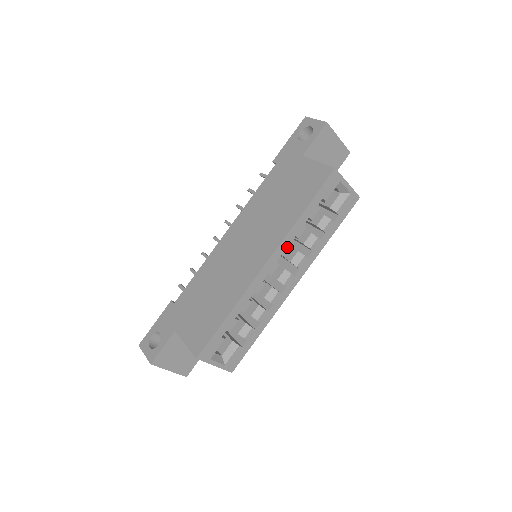
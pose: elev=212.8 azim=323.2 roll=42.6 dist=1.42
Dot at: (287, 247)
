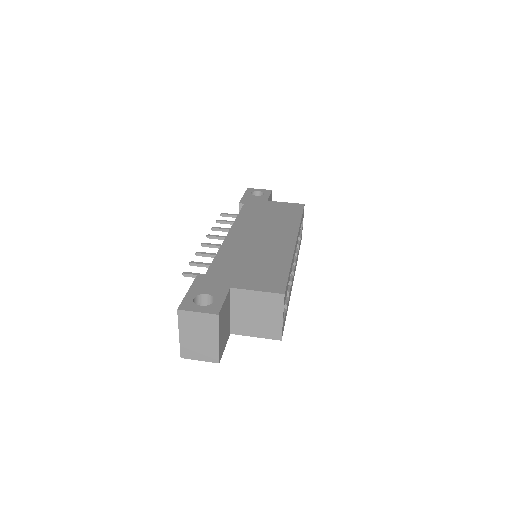
Dot at: occluded
